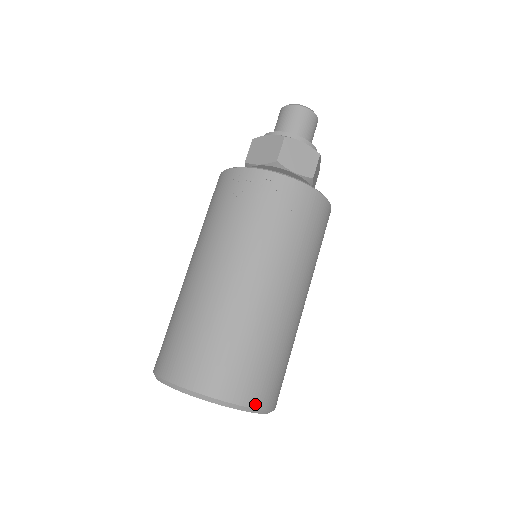
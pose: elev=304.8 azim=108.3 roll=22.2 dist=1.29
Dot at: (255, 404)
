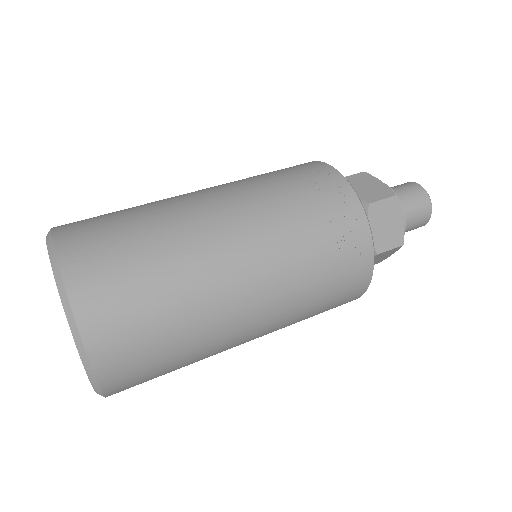
Dot at: (98, 364)
